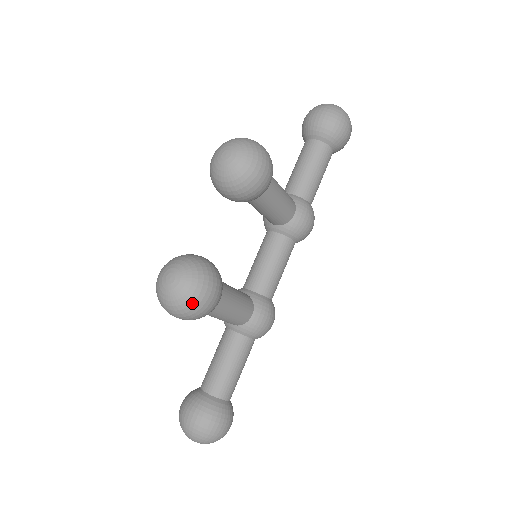
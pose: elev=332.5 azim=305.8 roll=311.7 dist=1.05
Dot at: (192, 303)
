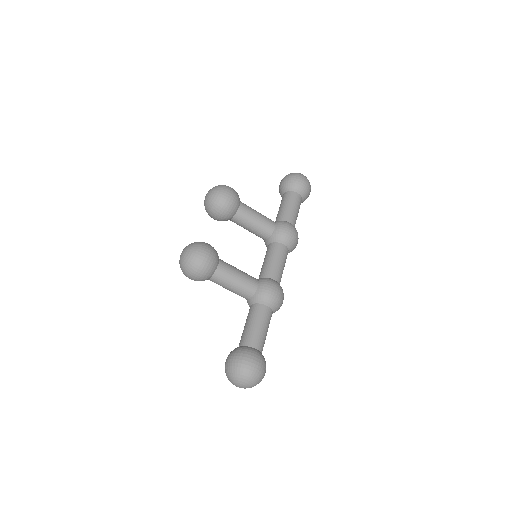
Dot at: (193, 257)
